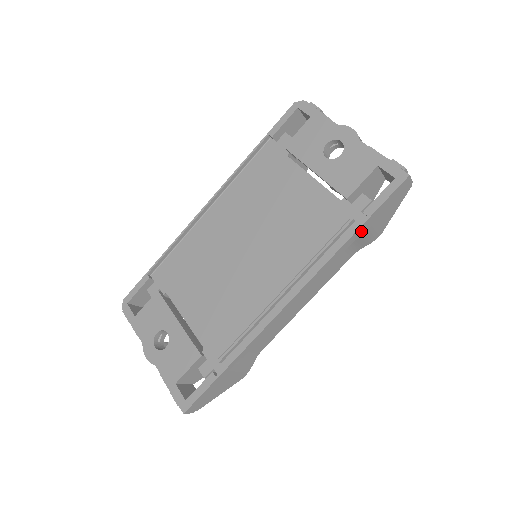
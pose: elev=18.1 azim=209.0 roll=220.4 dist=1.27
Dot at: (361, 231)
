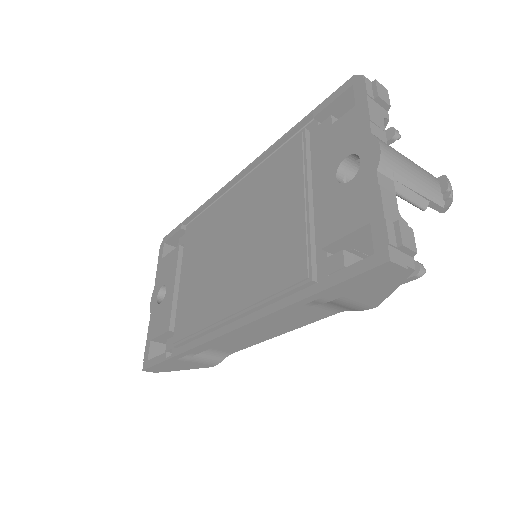
Dot at: (318, 299)
